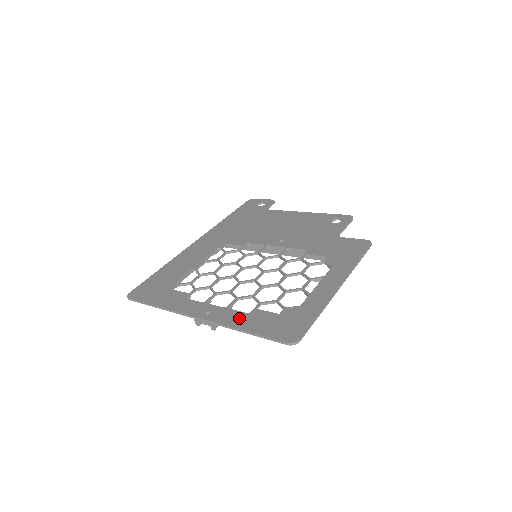
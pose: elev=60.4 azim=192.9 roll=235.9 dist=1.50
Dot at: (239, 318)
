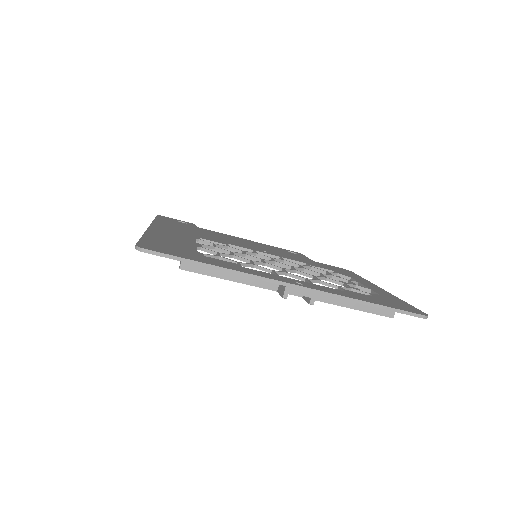
Dot at: (344, 292)
